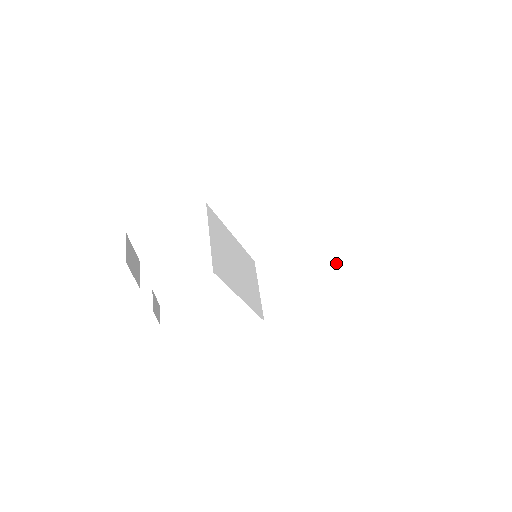
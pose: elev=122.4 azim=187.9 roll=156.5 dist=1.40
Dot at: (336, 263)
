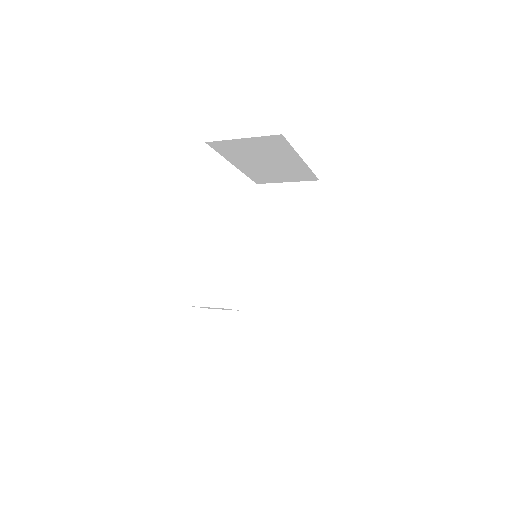
Dot at: (283, 205)
